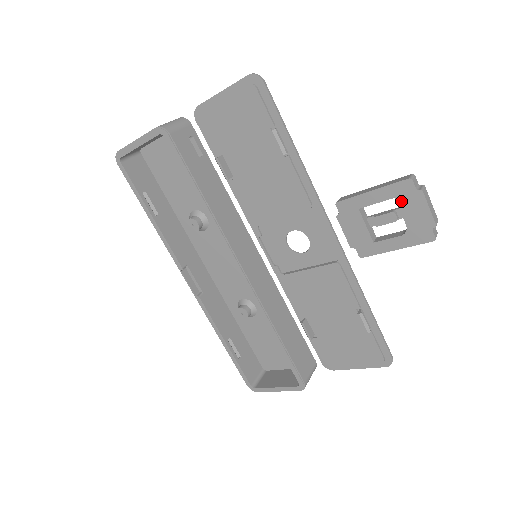
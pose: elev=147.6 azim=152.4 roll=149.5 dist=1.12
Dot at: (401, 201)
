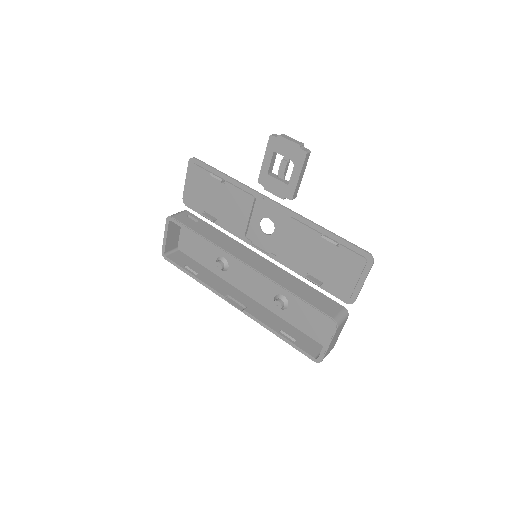
Dot at: (277, 150)
